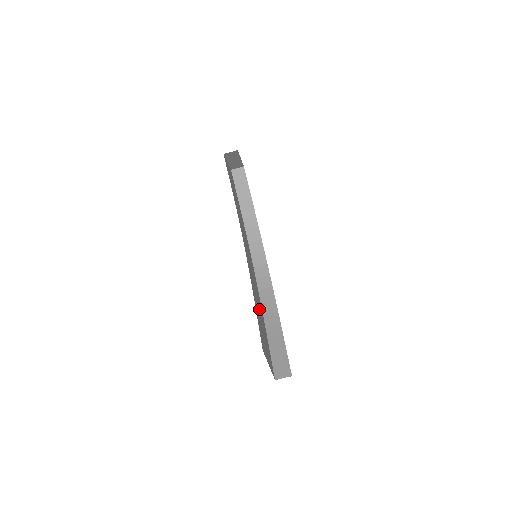
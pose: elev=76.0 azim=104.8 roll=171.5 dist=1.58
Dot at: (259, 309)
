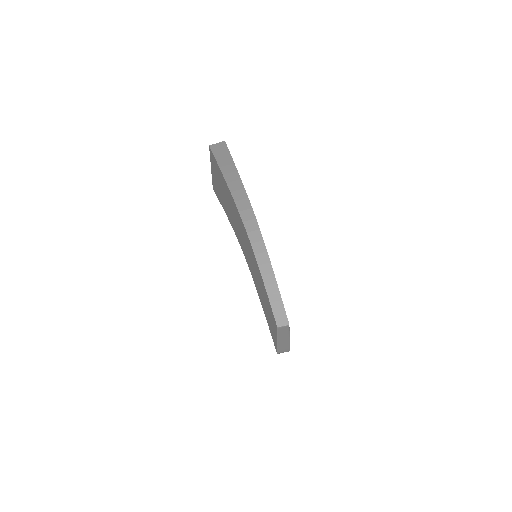
Dot at: (263, 293)
